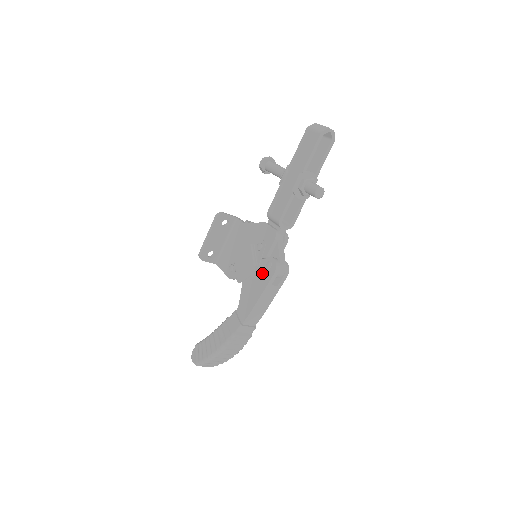
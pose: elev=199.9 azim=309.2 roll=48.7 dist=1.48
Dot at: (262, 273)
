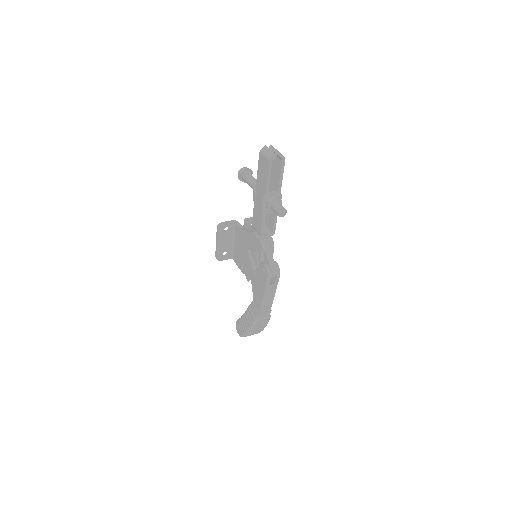
Dot at: (260, 276)
